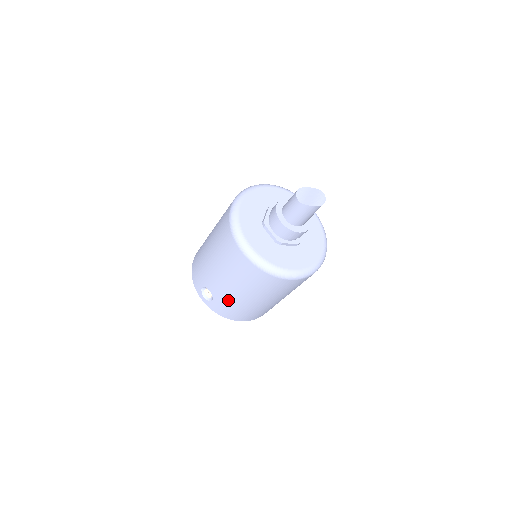
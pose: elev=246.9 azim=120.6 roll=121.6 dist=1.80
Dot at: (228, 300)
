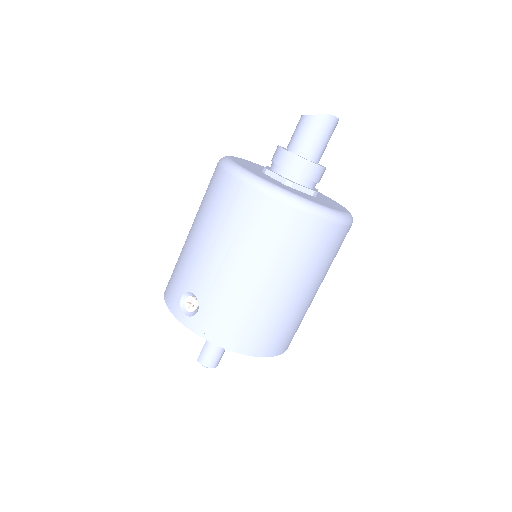
Dot at: (223, 295)
